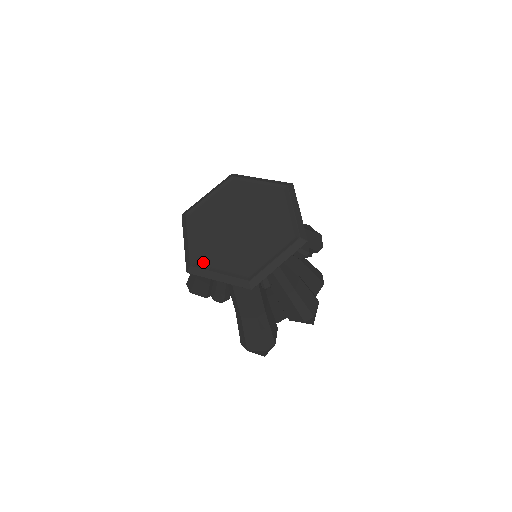
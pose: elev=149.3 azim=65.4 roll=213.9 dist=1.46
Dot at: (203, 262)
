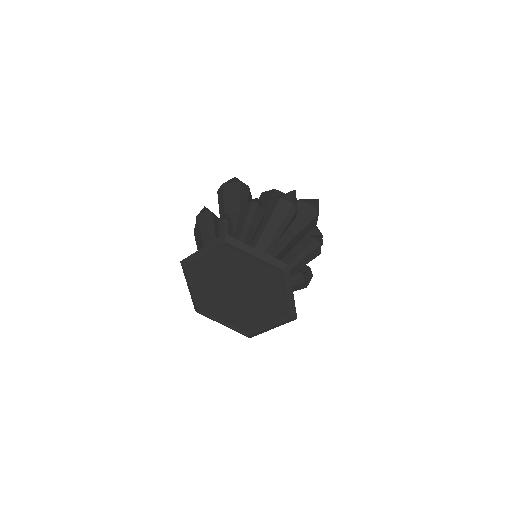
Dot at: (208, 312)
